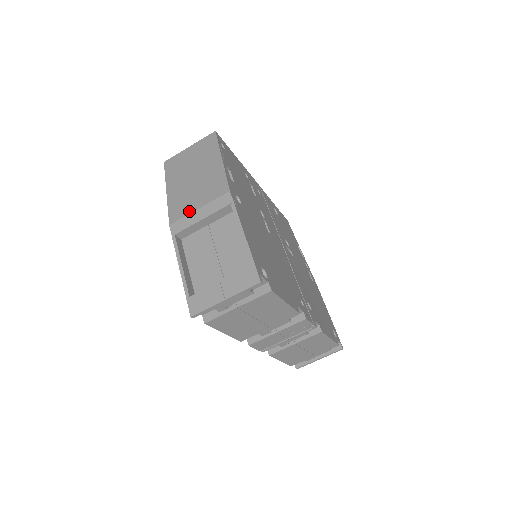
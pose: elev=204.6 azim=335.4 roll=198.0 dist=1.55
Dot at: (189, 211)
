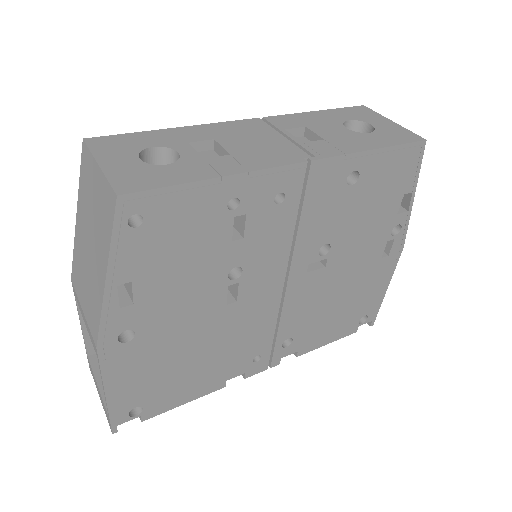
Dot at: (79, 297)
